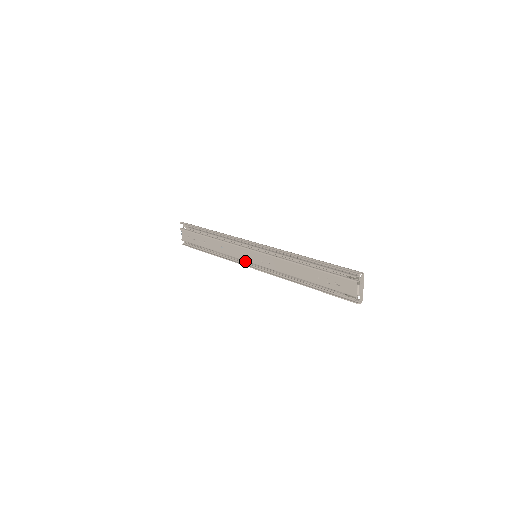
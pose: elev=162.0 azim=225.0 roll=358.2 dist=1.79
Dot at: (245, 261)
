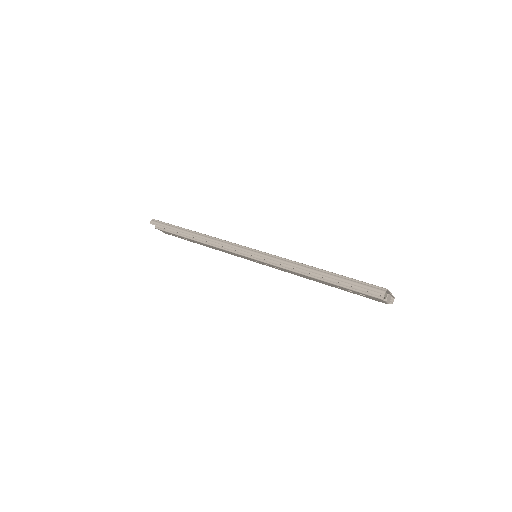
Dot at: occluded
